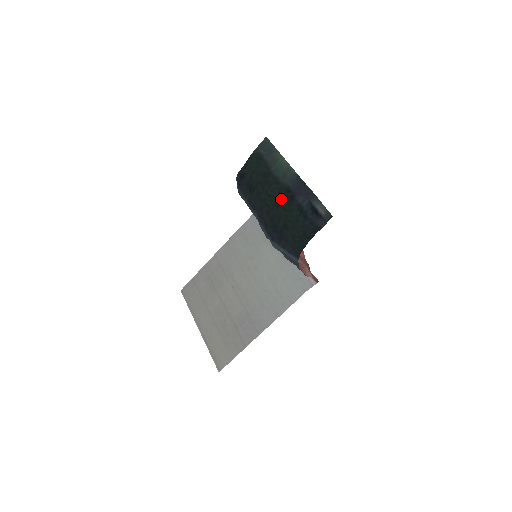
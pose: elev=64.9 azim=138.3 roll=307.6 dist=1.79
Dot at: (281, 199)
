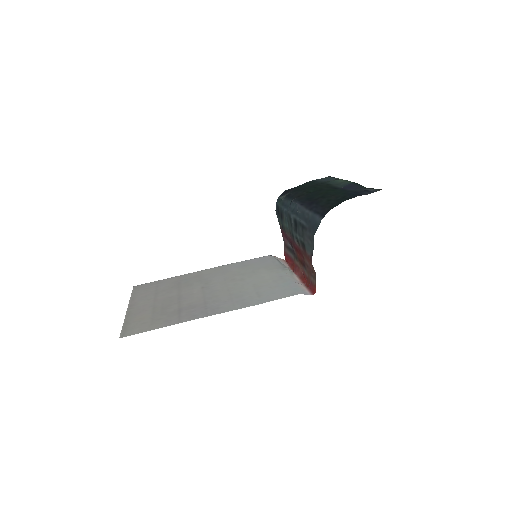
Dot at: occluded
